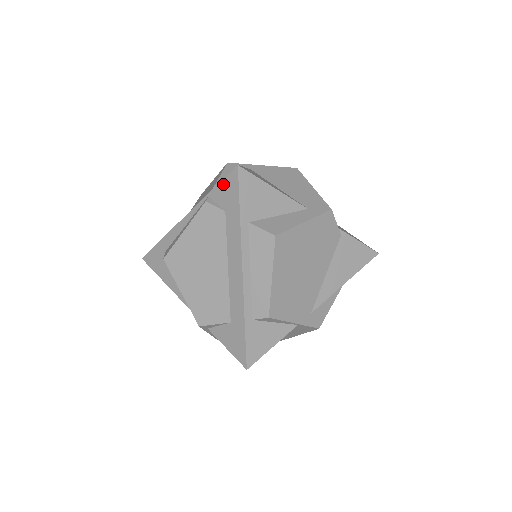
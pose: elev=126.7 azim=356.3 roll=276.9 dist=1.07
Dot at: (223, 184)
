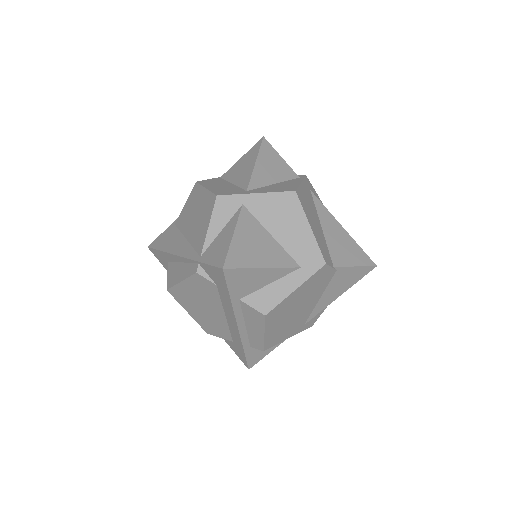
Dot at: (211, 268)
